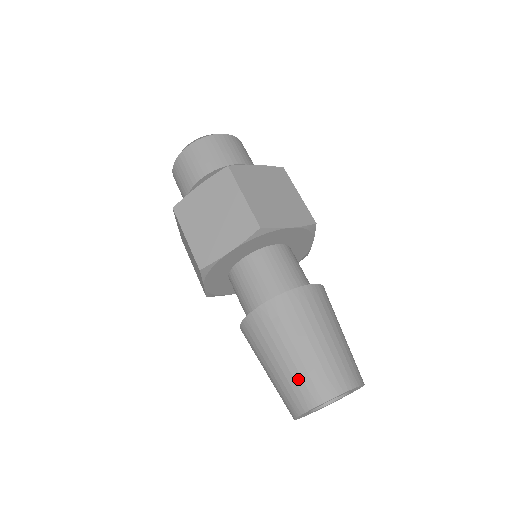
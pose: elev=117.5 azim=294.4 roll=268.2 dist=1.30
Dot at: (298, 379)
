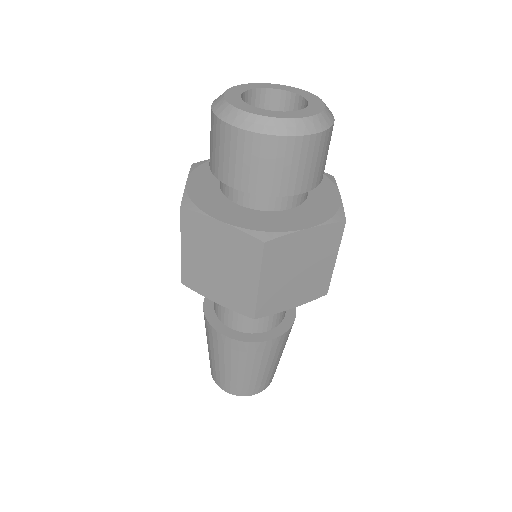
Dot at: (222, 376)
